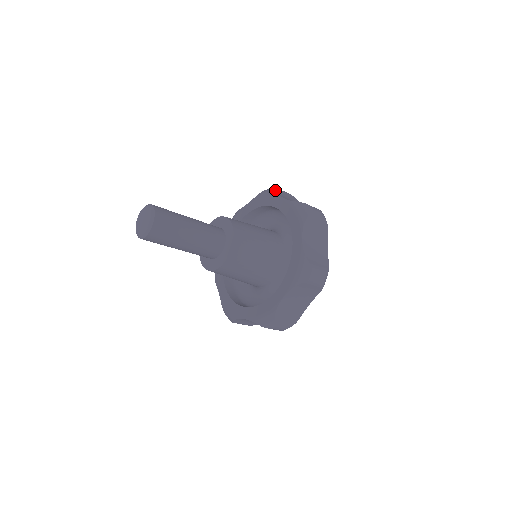
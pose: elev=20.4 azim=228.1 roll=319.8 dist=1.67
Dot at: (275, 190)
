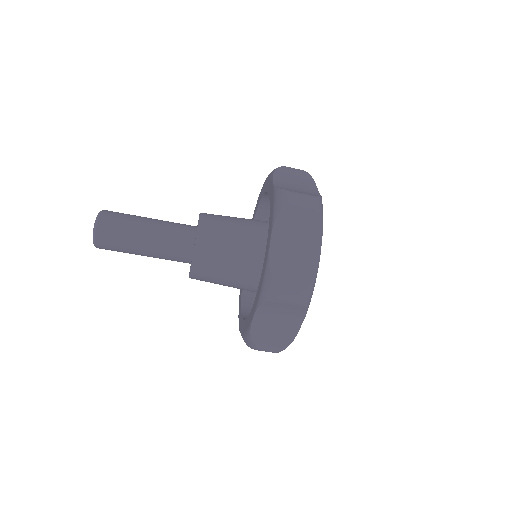
Dot at: occluded
